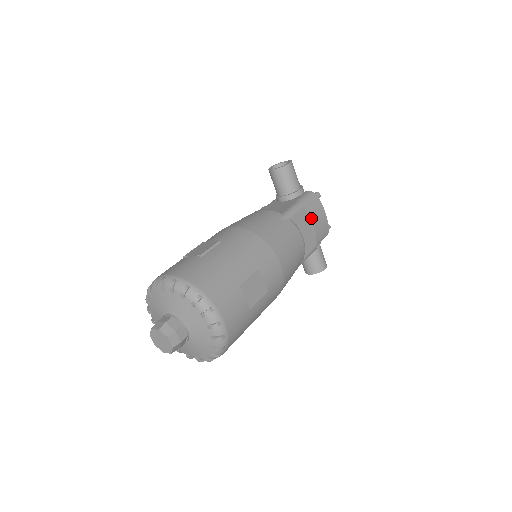
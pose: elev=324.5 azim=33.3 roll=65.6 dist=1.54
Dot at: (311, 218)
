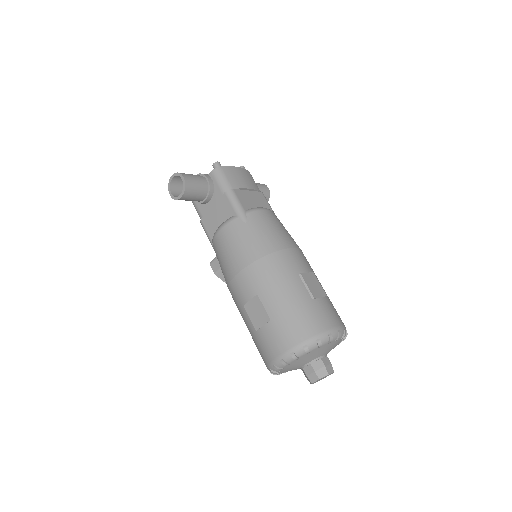
Dot at: (243, 187)
